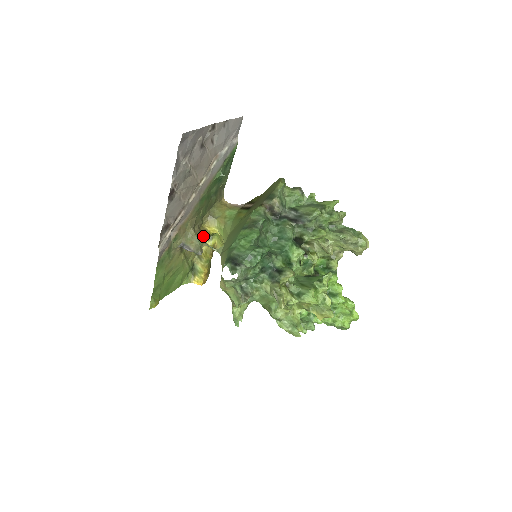
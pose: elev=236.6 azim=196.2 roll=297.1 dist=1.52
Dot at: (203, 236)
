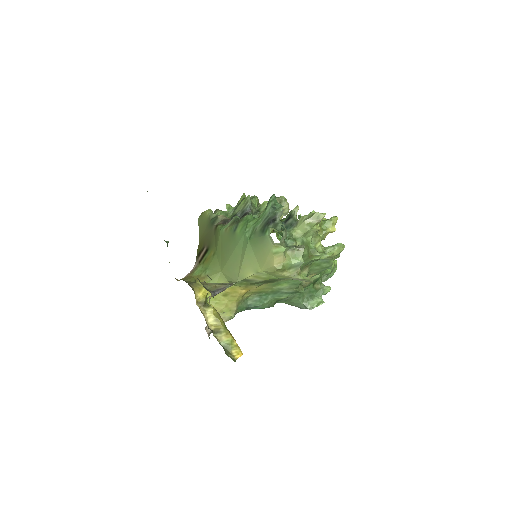
Dot at: occluded
